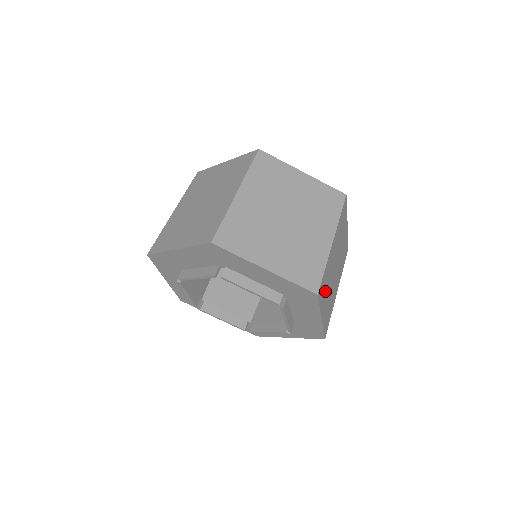
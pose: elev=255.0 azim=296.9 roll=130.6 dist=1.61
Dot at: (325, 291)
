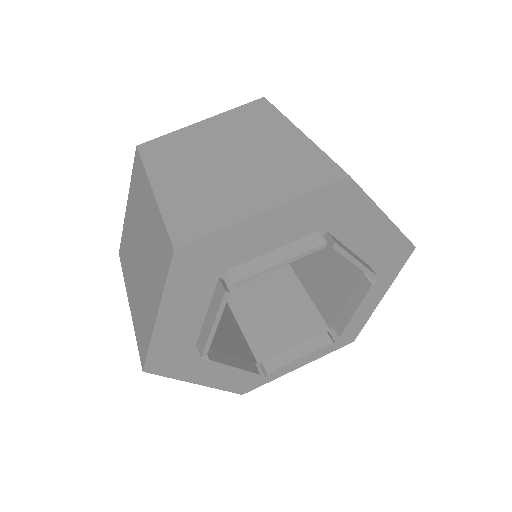
Dot at: occluded
